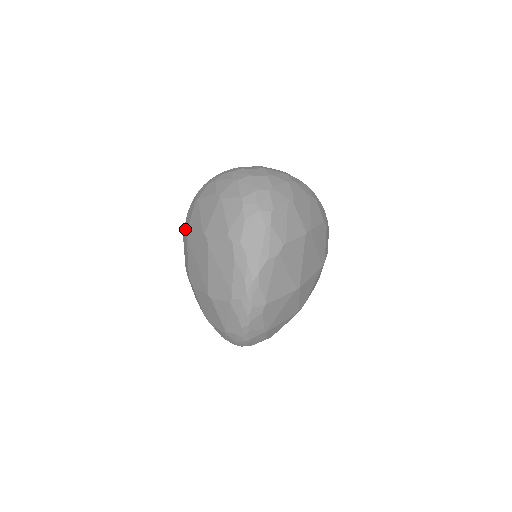
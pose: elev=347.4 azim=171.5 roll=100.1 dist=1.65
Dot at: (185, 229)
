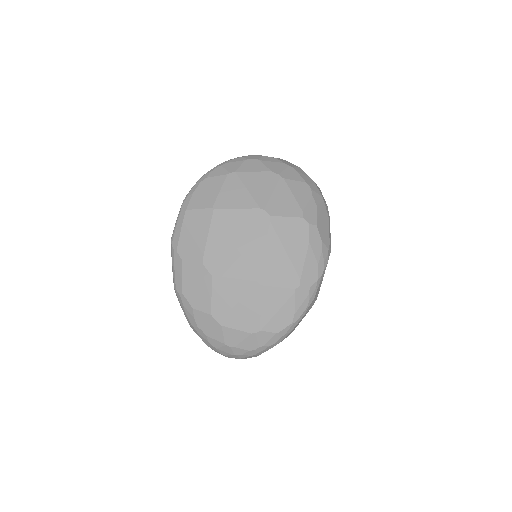
Dot at: (200, 202)
